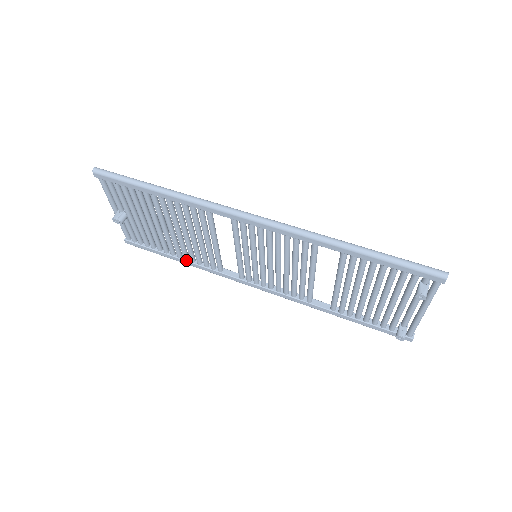
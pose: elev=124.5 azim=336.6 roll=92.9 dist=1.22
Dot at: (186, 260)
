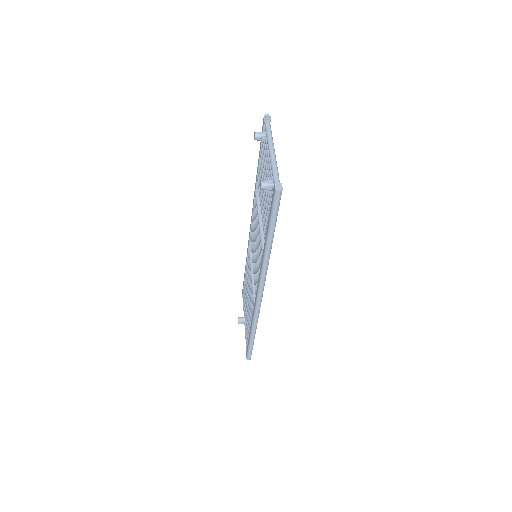
Dot at: occluded
